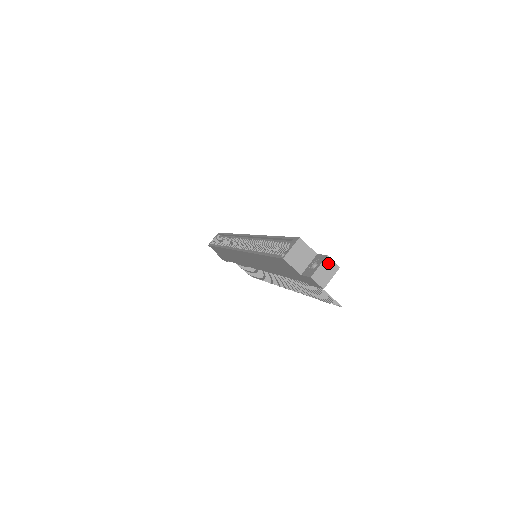
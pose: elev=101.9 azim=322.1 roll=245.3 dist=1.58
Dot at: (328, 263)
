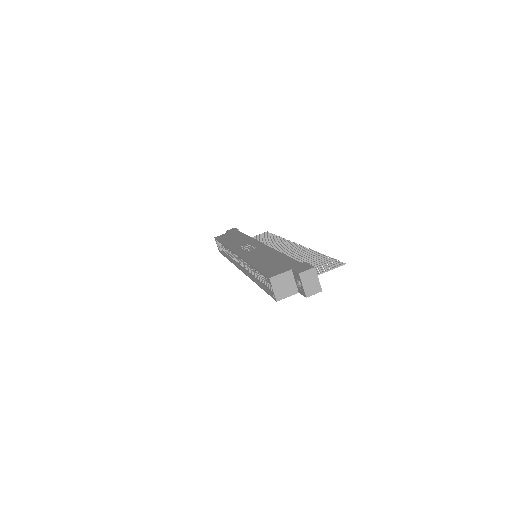
Dot at: (305, 276)
